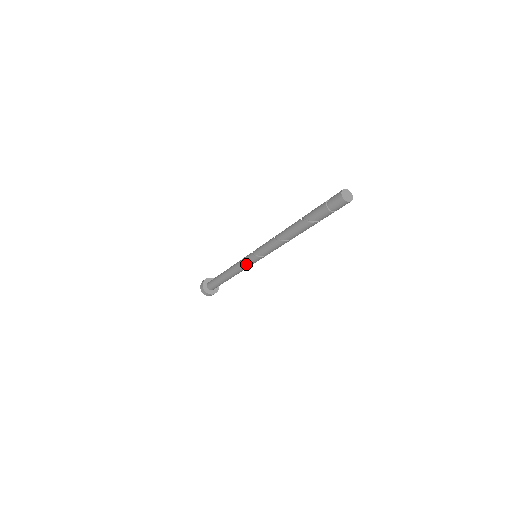
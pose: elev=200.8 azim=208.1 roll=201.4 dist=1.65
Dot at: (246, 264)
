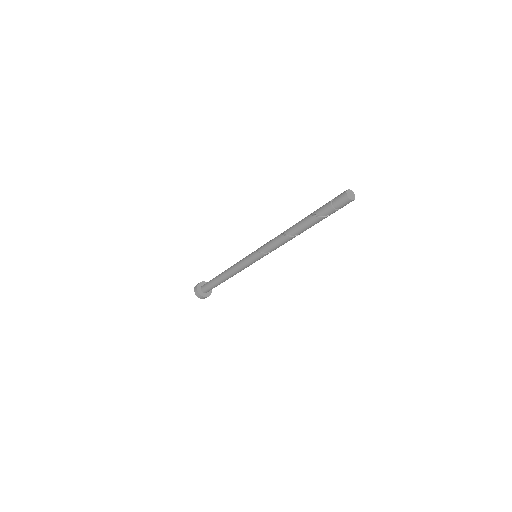
Dot at: (244, 260)
